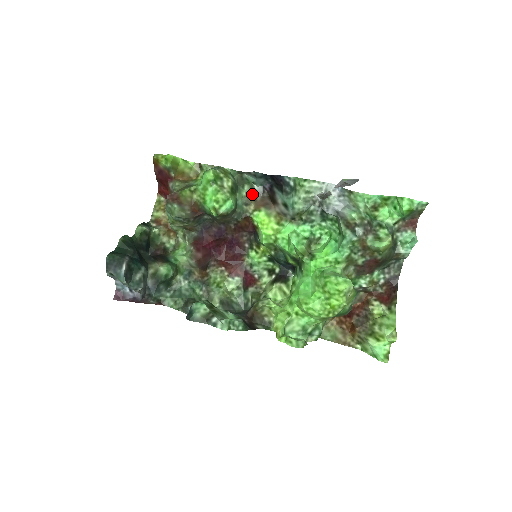
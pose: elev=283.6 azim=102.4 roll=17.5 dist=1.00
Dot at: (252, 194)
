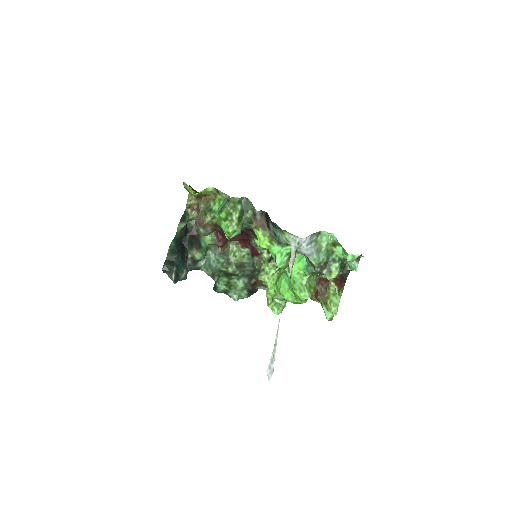
Dot at: (254, 216)
